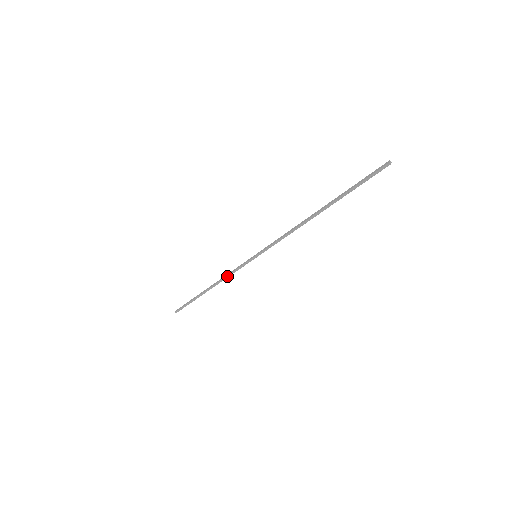
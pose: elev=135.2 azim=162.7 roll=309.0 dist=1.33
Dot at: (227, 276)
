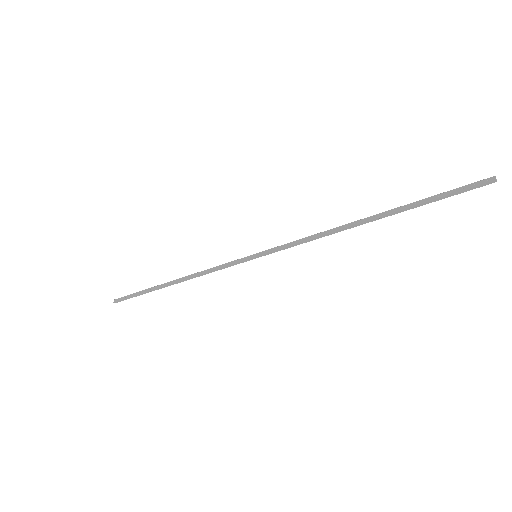
Dot at: (205, 273)
